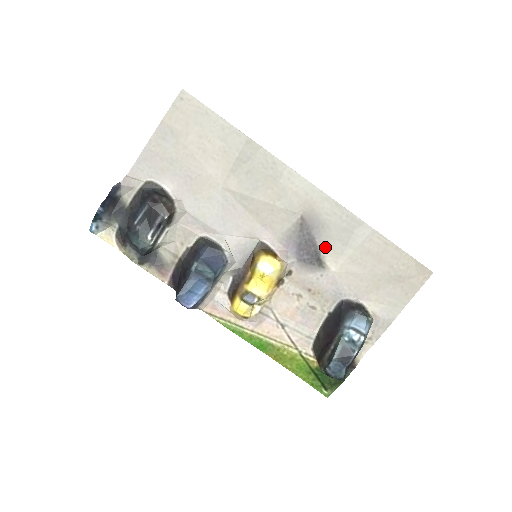
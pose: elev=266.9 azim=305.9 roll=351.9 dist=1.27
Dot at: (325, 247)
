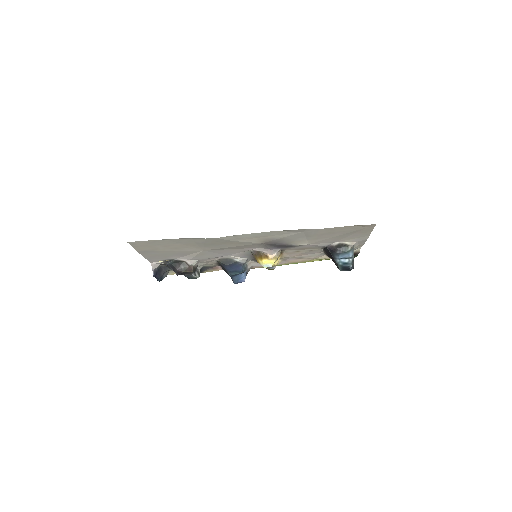
Dot at: (292, 243)
